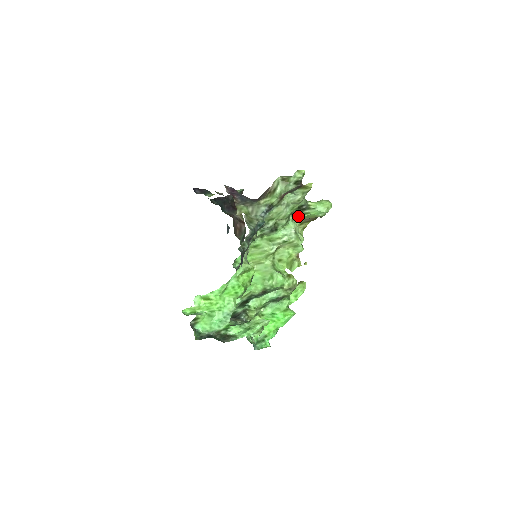
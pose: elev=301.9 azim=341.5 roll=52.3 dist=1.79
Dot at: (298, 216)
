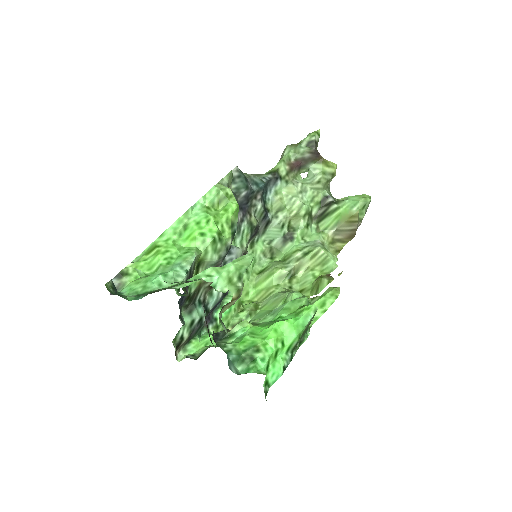
Dot at: (324, 220)
